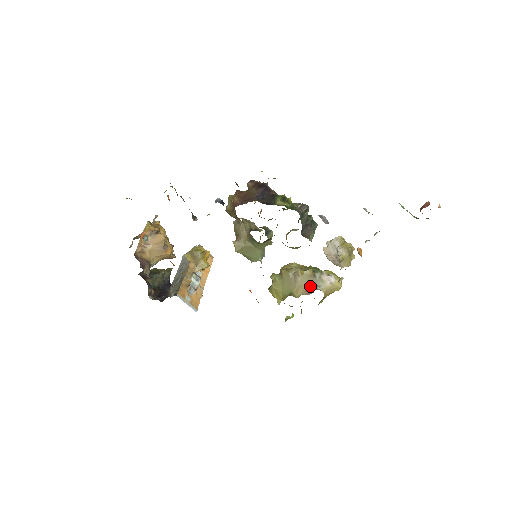
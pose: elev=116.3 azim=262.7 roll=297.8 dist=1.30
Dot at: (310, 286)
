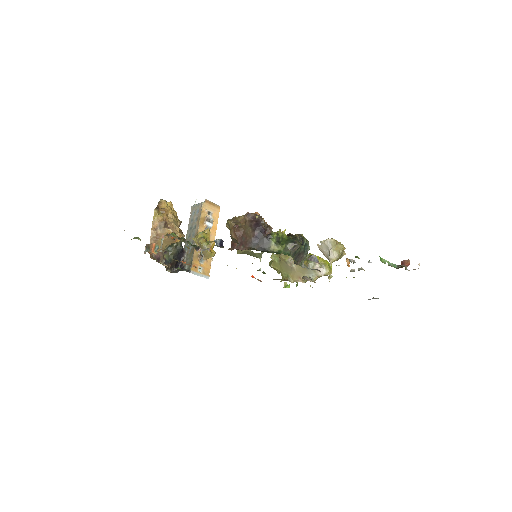
Dot at: (304, 274)
